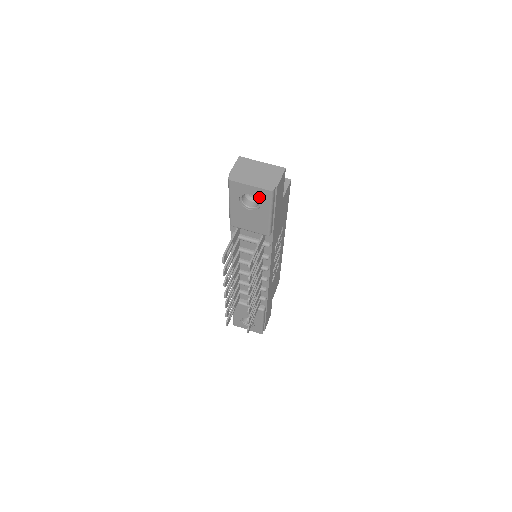
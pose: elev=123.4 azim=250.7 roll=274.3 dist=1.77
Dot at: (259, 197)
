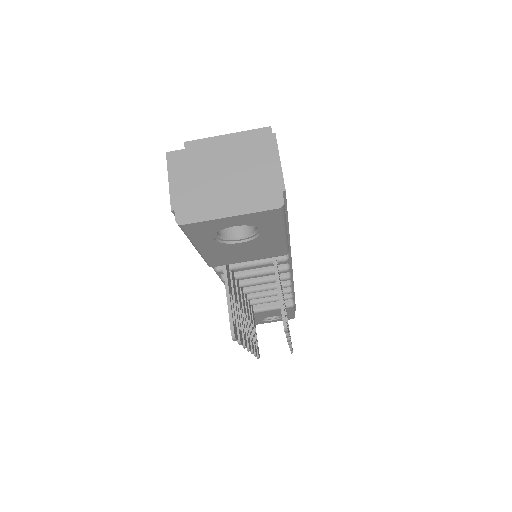
Dot at: (255, 223)
